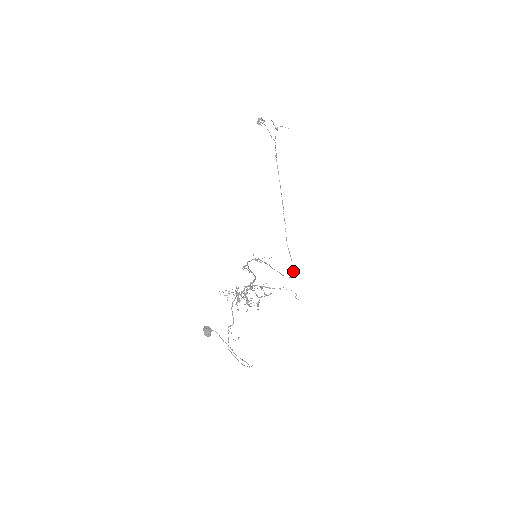
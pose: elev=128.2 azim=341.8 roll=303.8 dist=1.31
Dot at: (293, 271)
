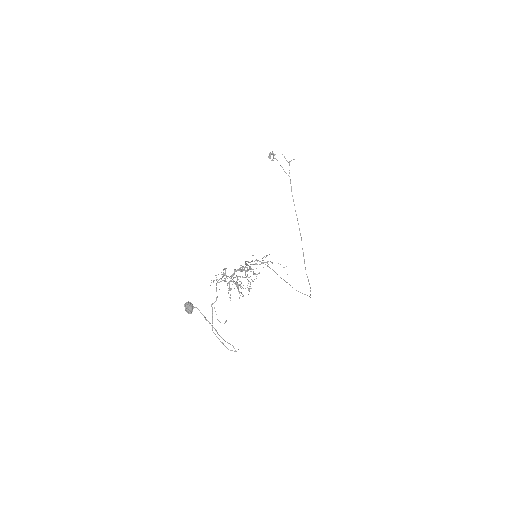
Dot at: (310, 294)
